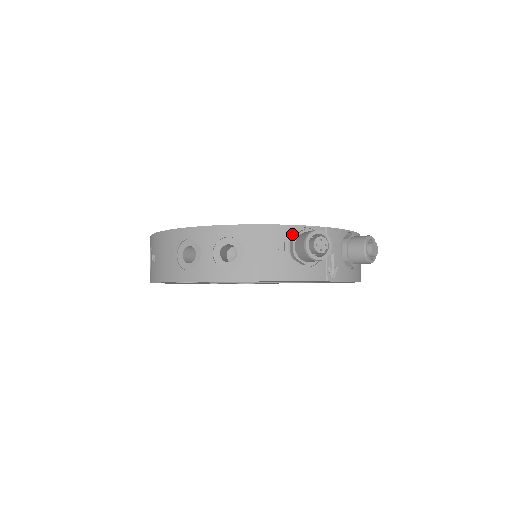
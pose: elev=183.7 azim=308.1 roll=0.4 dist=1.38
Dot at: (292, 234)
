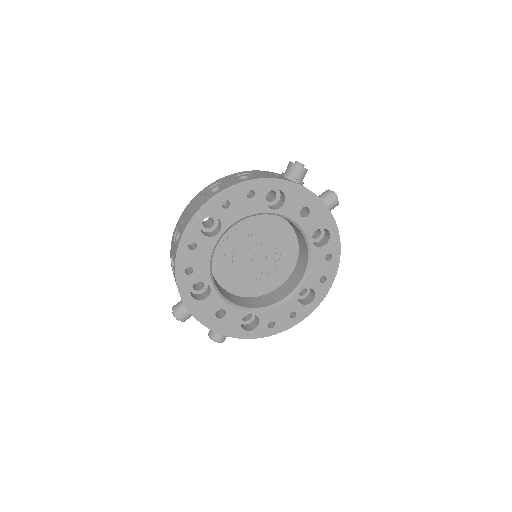
Dot at: occluded
